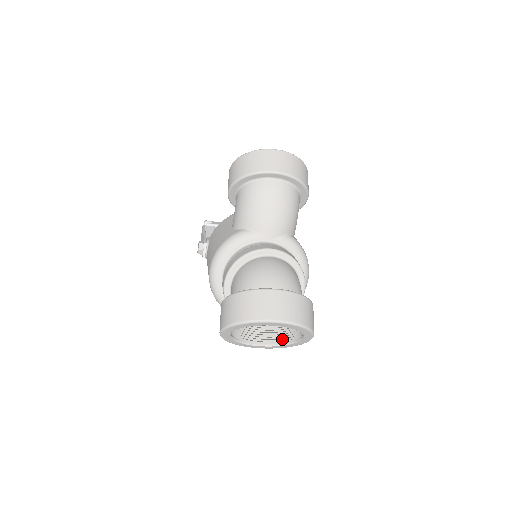
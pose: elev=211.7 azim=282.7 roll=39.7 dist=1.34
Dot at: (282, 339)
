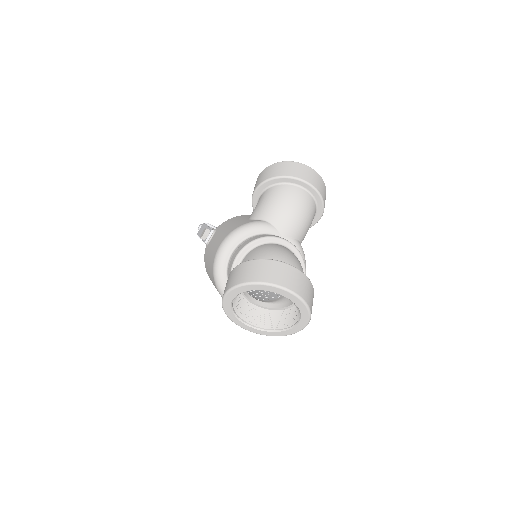
Dot at: (271, 325)
